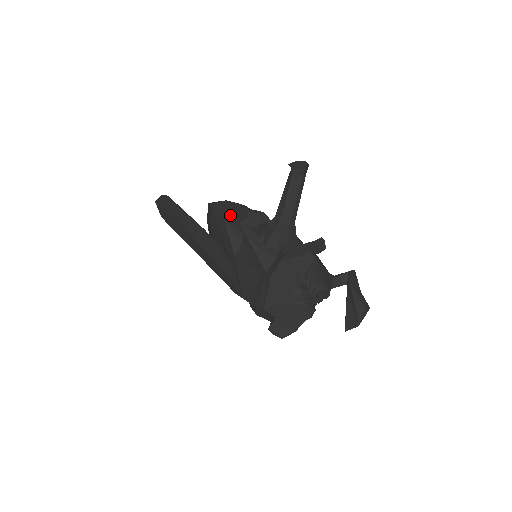
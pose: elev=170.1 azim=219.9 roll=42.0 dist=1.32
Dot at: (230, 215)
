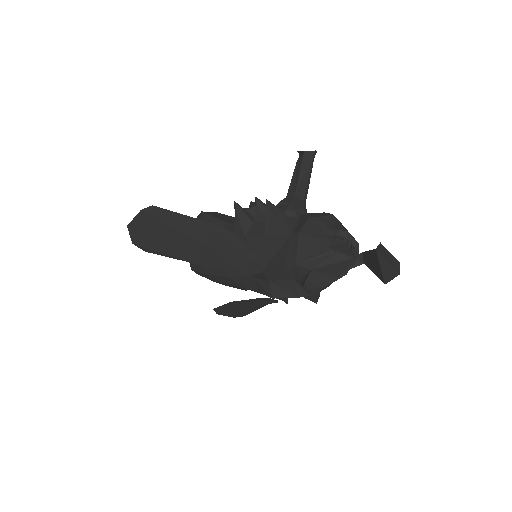
Dot at: (226, 217)
